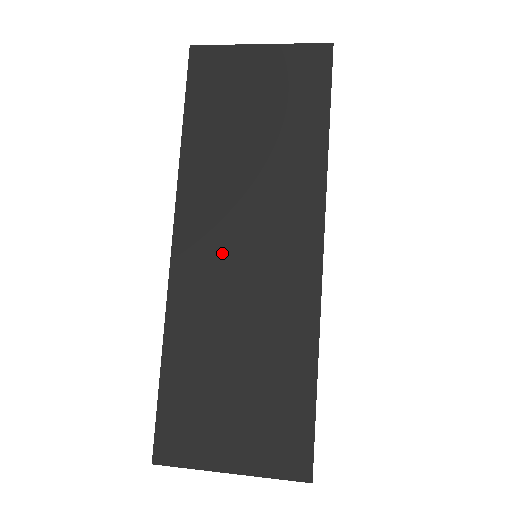
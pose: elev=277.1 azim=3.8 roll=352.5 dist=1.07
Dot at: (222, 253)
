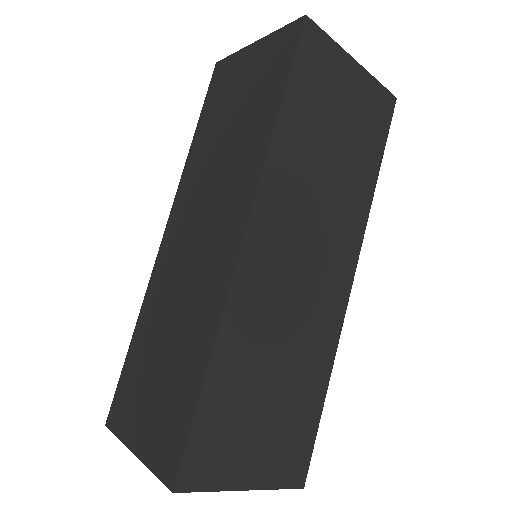
Dot at: (185, 241)
